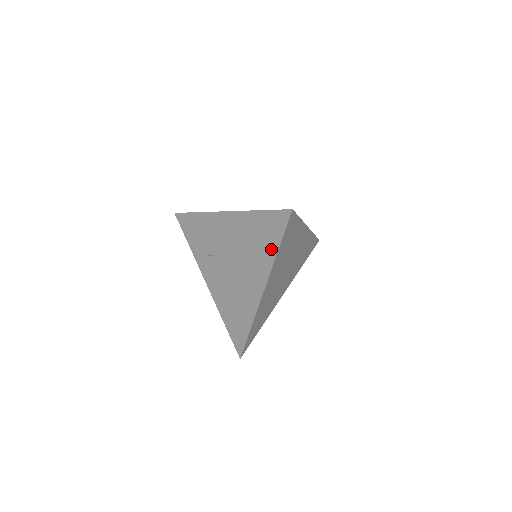
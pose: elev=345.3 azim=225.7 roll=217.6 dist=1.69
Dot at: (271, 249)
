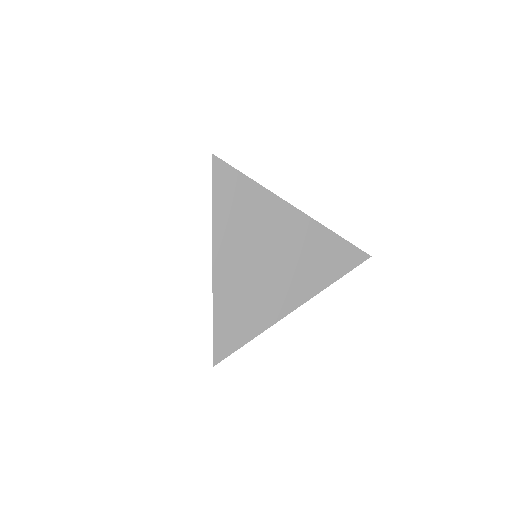
Dot at: occluded
